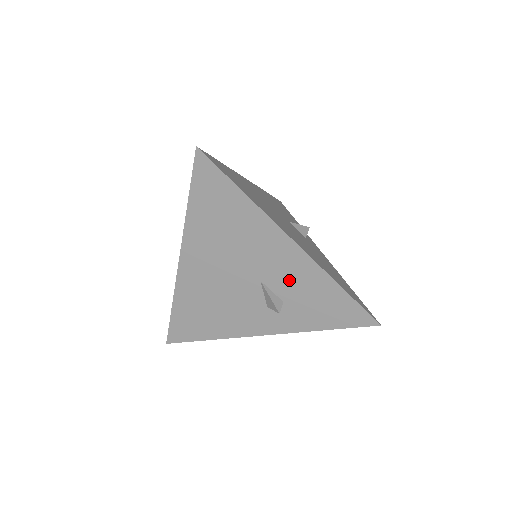
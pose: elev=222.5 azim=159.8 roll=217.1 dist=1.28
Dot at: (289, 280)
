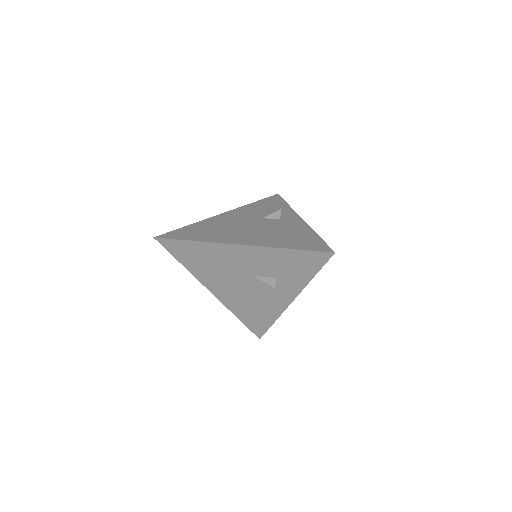
Dot at: (263, 265)
